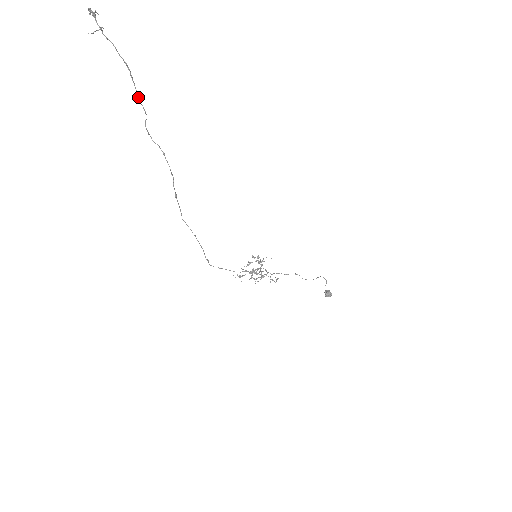
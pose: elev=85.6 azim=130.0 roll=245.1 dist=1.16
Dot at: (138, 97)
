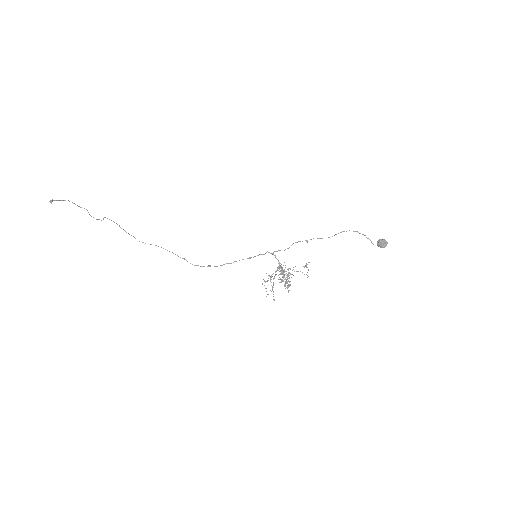
Dot at: (80, 207)
